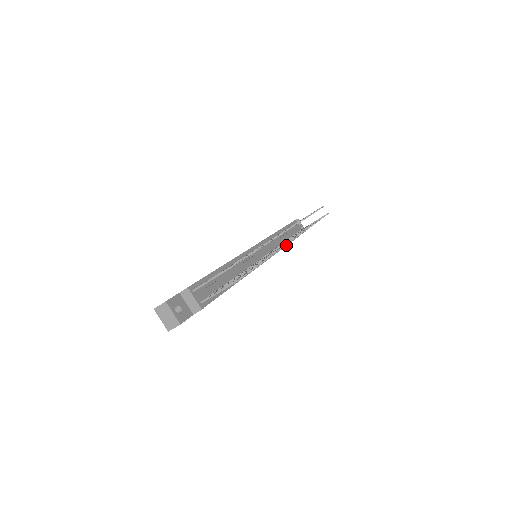
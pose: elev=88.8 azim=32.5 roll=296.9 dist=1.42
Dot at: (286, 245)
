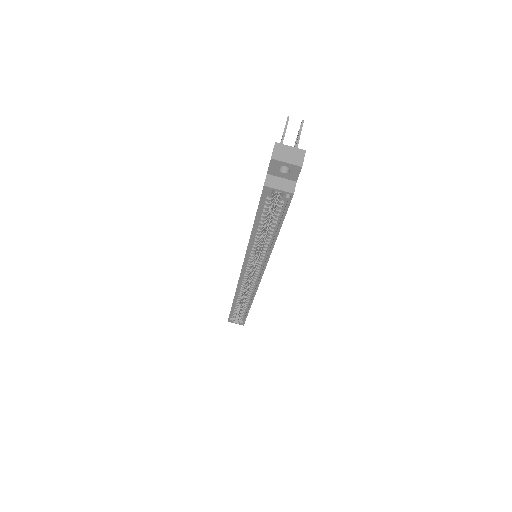
Dot at: occluded
